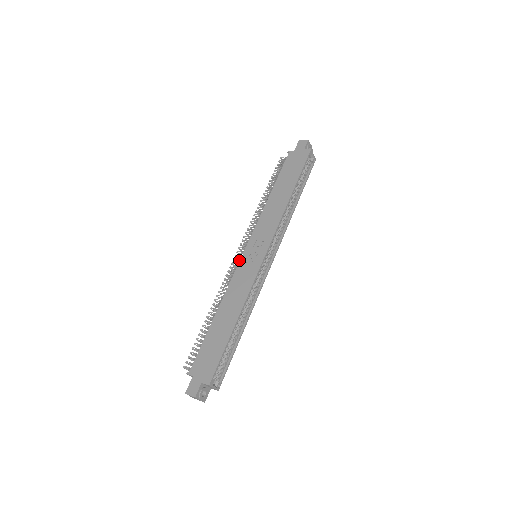
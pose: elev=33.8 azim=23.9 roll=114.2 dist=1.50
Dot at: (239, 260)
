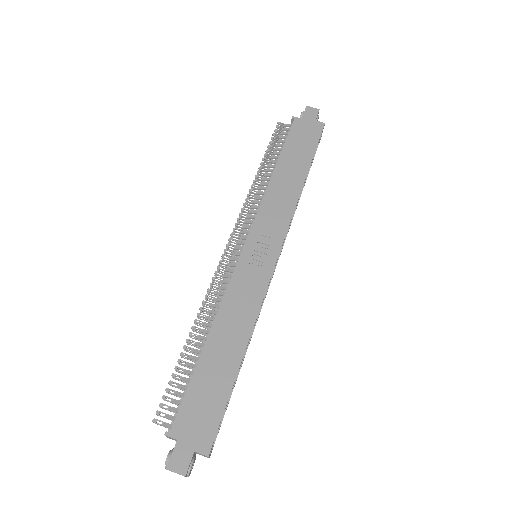
Dot at: (232, 258)
